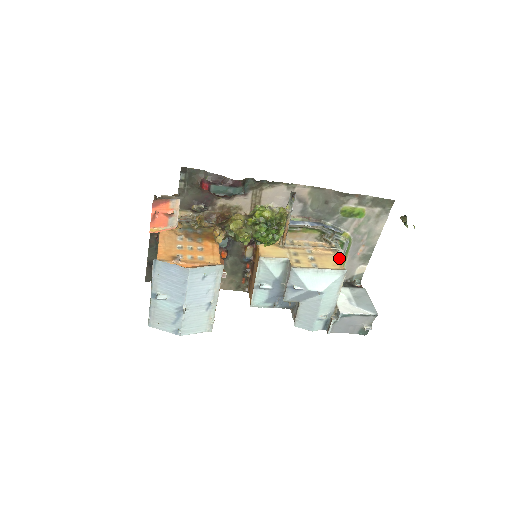
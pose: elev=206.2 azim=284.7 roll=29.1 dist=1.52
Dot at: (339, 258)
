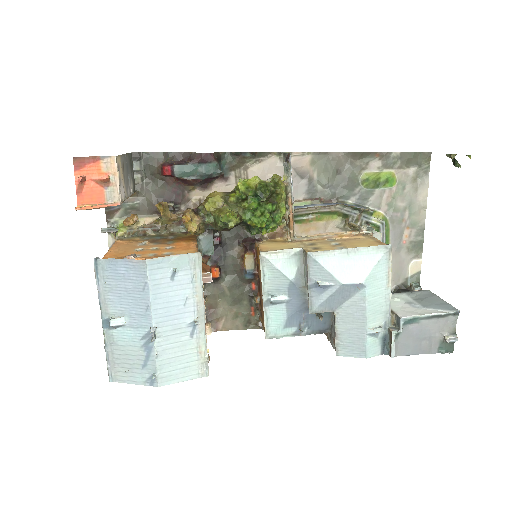
Dot at: (376, 238)
